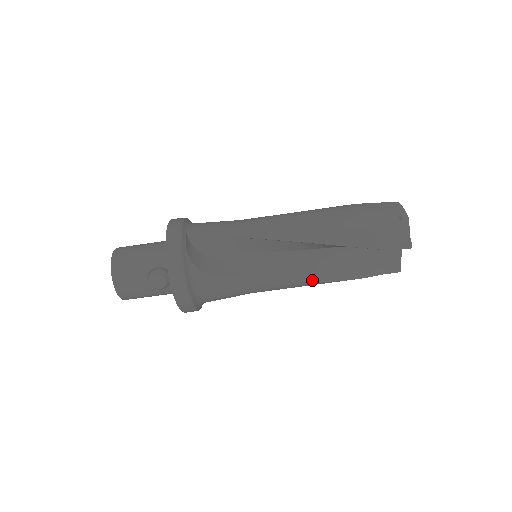
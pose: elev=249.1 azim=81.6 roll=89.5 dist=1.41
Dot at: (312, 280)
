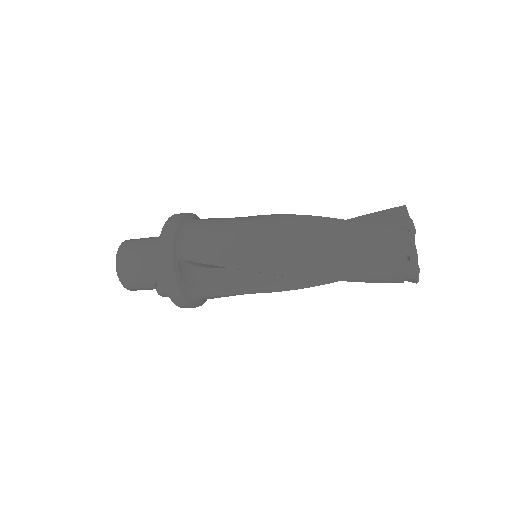
Dot at: (313, 285)
